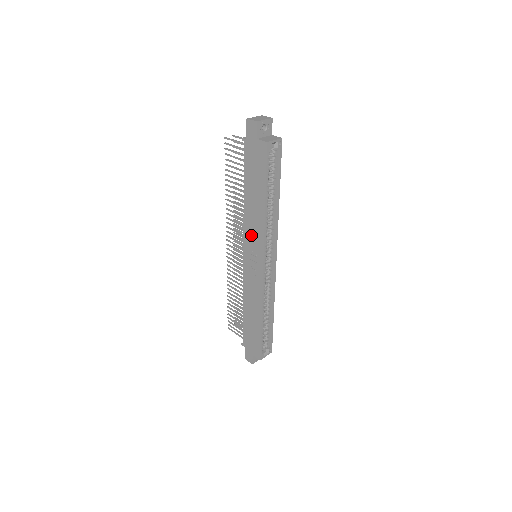
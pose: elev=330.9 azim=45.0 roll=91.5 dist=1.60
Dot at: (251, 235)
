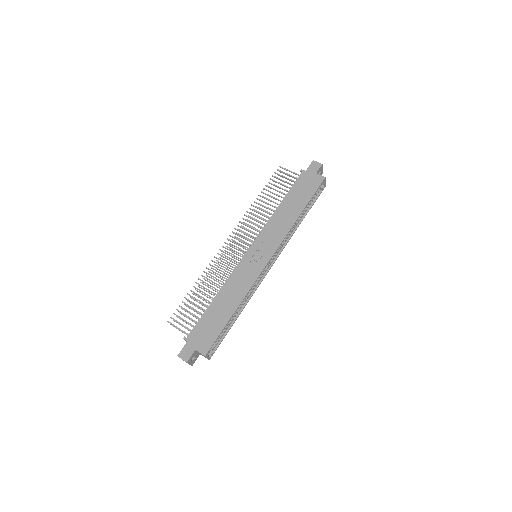
Dot at: (270, 233)
